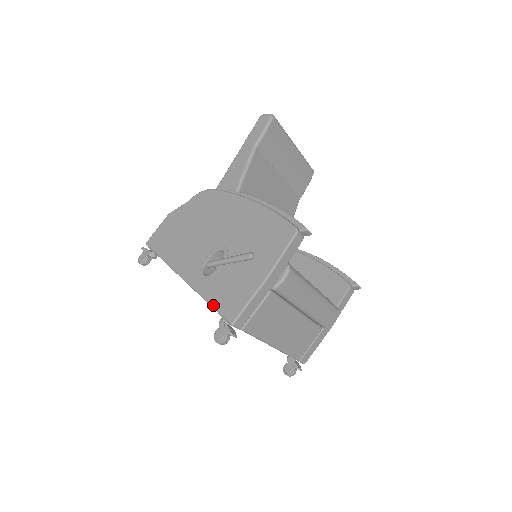
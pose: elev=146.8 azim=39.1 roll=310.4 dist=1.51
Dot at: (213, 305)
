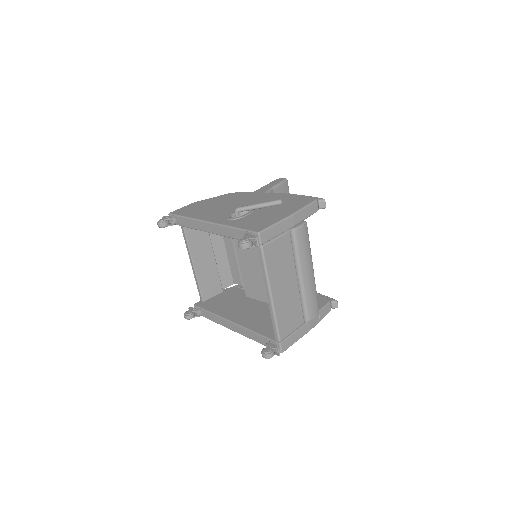
Dot at: (239, 227)
